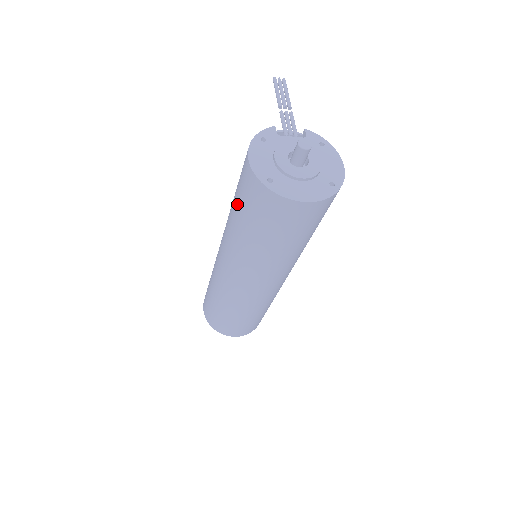
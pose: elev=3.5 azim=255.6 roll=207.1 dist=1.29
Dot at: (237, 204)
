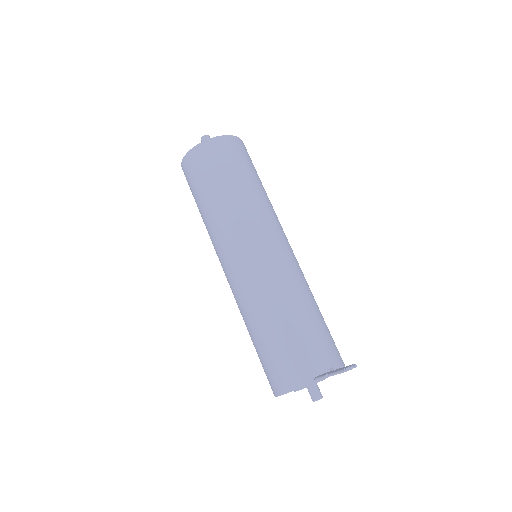
Dot at: (256, 351)
